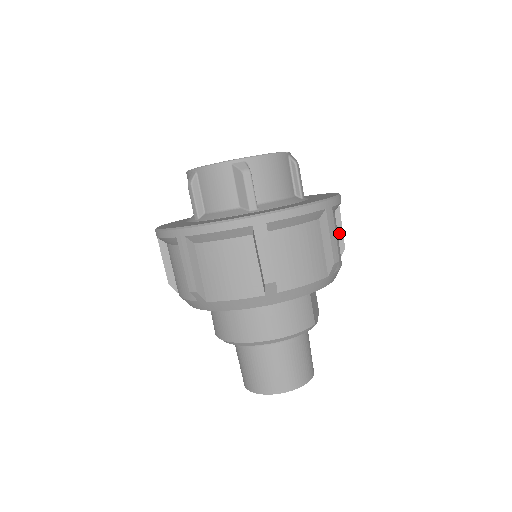
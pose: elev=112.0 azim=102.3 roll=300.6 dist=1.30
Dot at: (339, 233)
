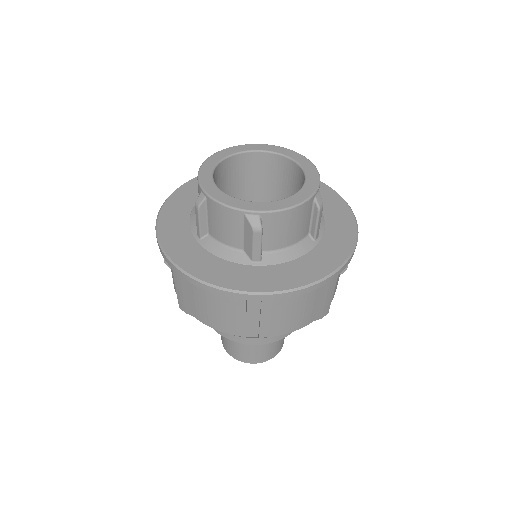
Dot at: occluded
